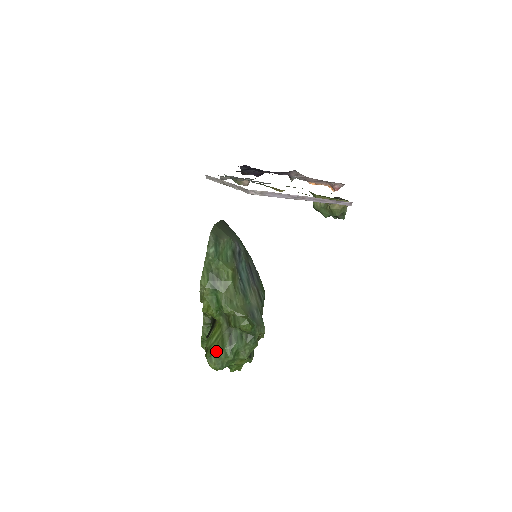
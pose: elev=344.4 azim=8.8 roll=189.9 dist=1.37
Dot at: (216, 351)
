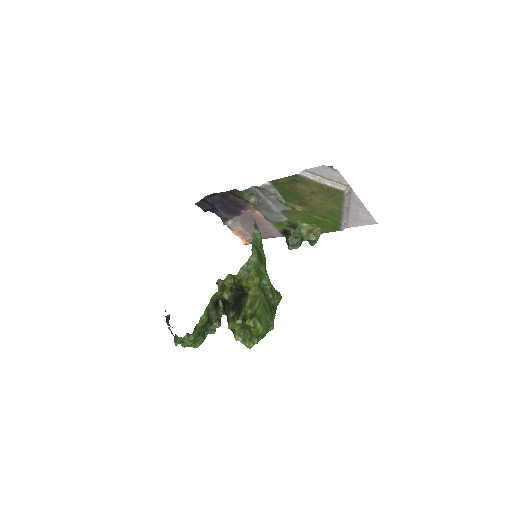
Dot at: (263, 314)
